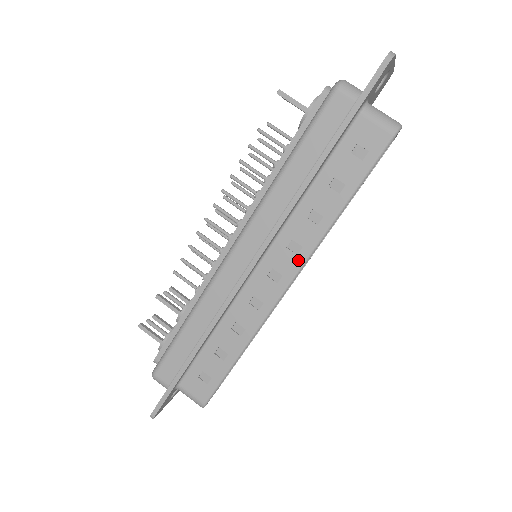
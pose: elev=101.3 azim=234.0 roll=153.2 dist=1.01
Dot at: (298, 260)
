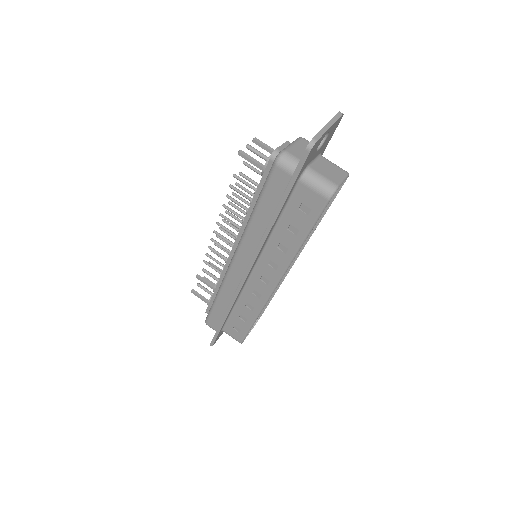
Dot at: (278, 273)
